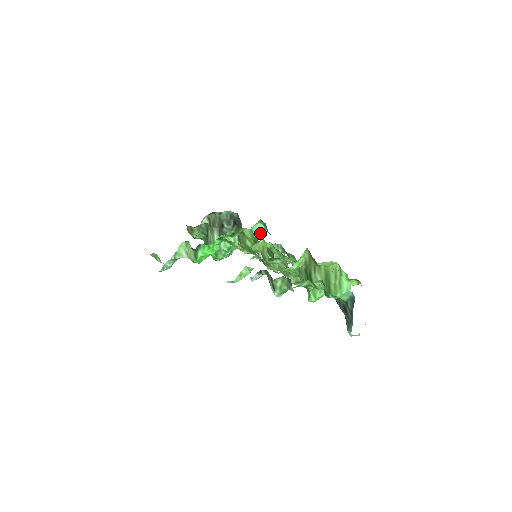
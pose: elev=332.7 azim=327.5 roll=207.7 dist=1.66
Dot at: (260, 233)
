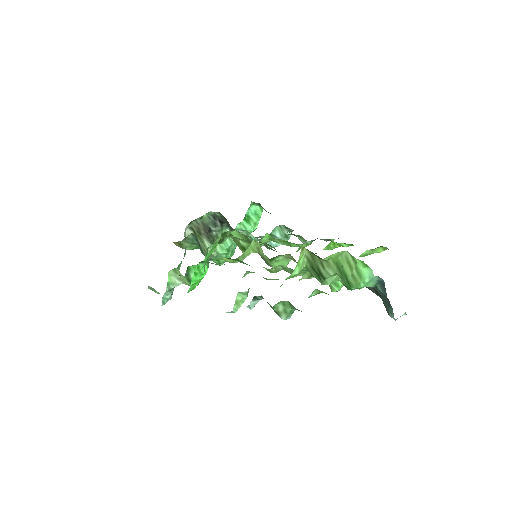
Dot at: (258, 215)
